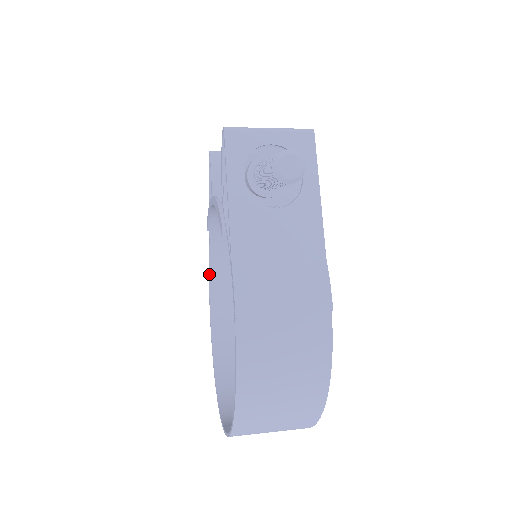
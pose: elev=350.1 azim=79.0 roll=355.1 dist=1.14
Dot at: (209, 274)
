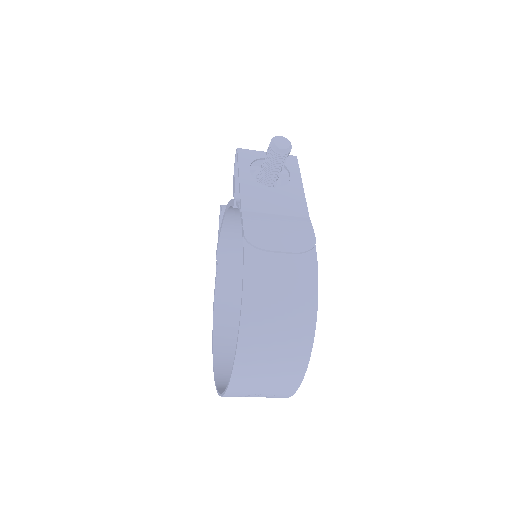
Dot at: (214, 305)
